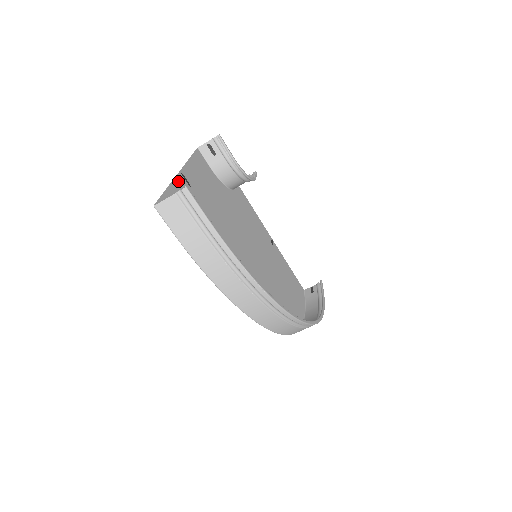
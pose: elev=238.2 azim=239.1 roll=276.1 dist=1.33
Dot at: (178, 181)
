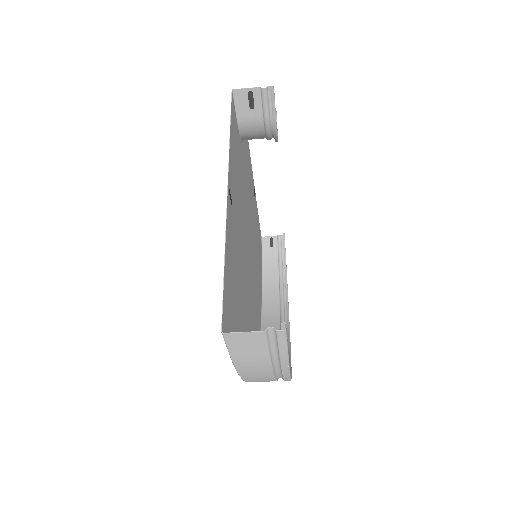
Dot at: (228, 215)
